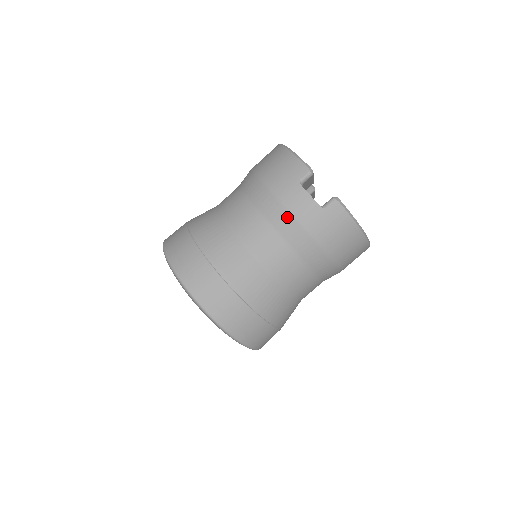
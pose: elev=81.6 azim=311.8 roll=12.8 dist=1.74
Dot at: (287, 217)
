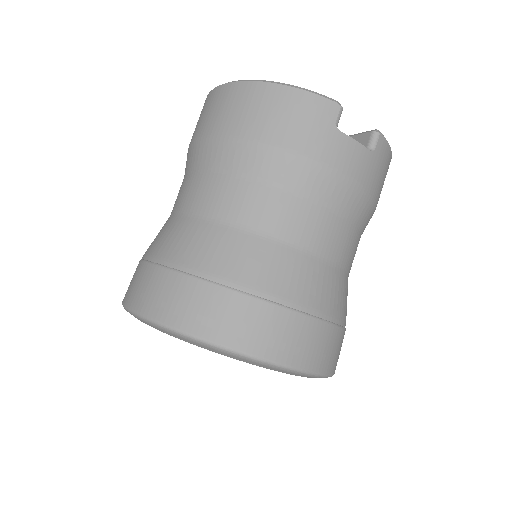
Dot at: (342, 184)
